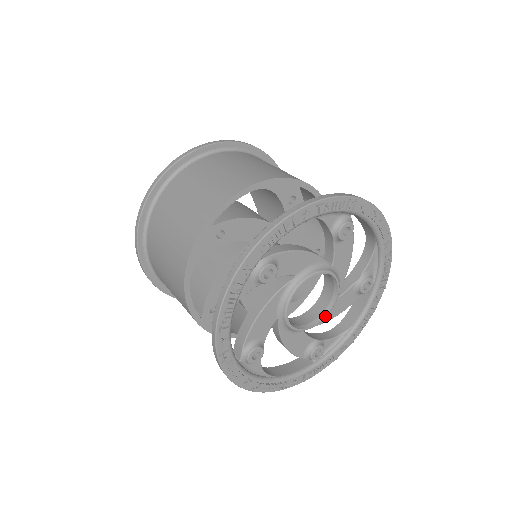
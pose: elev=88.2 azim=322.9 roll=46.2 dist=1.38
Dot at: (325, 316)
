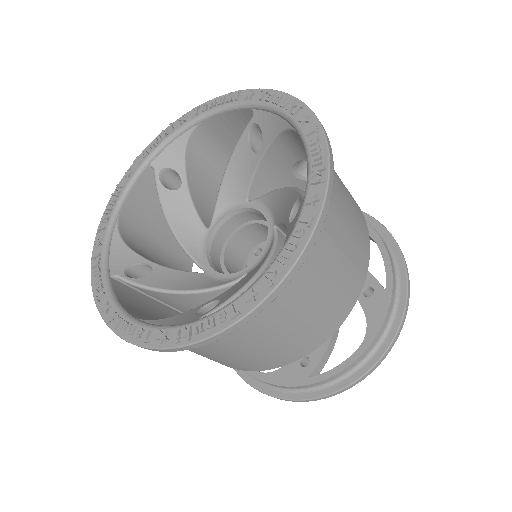
Dot at: occluded
